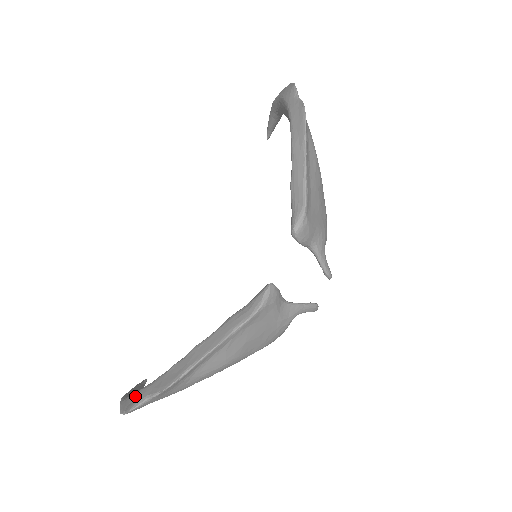
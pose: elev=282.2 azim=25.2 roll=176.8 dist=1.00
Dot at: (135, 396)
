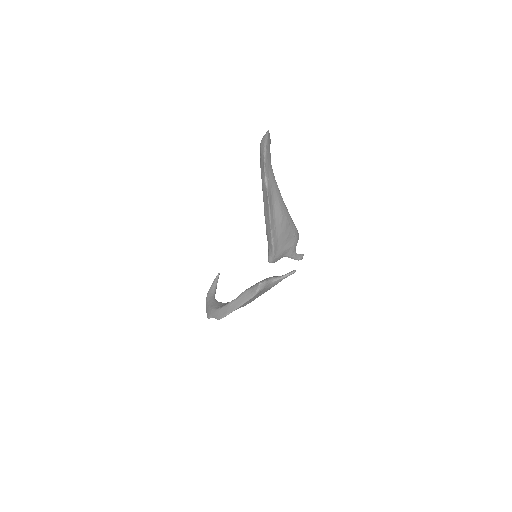
Dot at: (210, 312)
